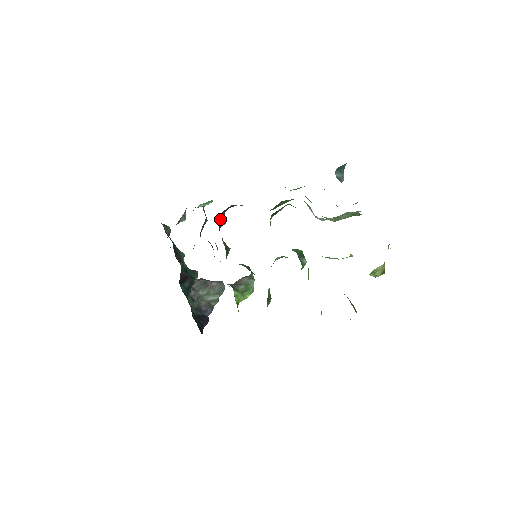
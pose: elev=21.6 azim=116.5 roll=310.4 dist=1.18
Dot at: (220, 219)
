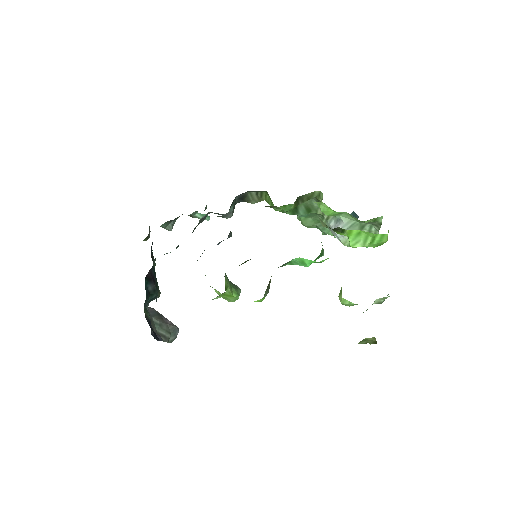
Dot at: (235, 197)
